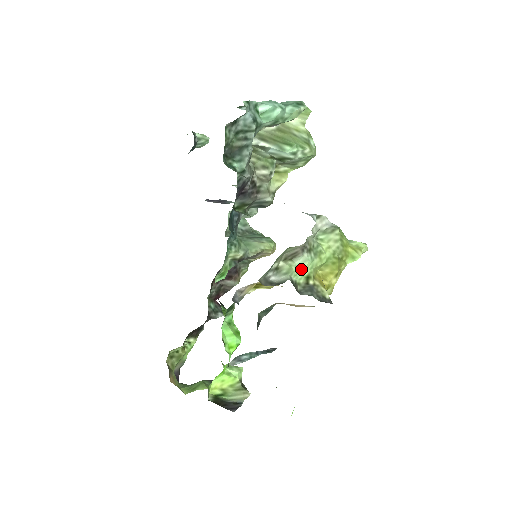
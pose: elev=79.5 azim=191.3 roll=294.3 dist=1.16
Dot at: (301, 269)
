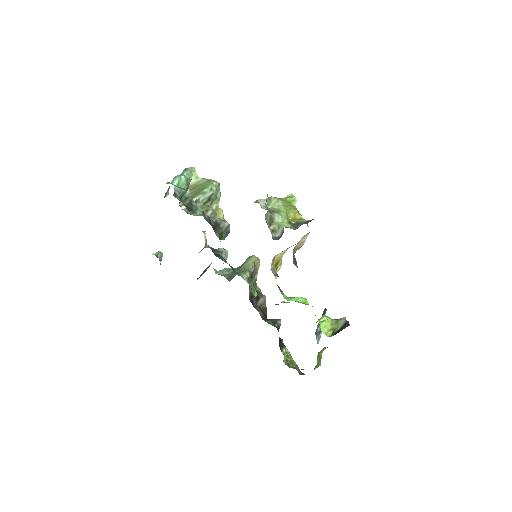
Dot at: (282, 222)
